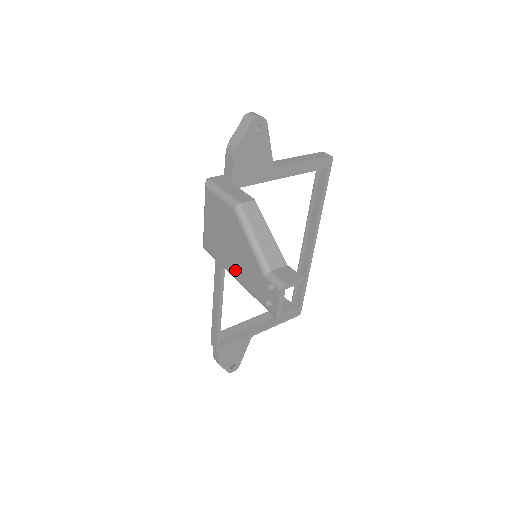
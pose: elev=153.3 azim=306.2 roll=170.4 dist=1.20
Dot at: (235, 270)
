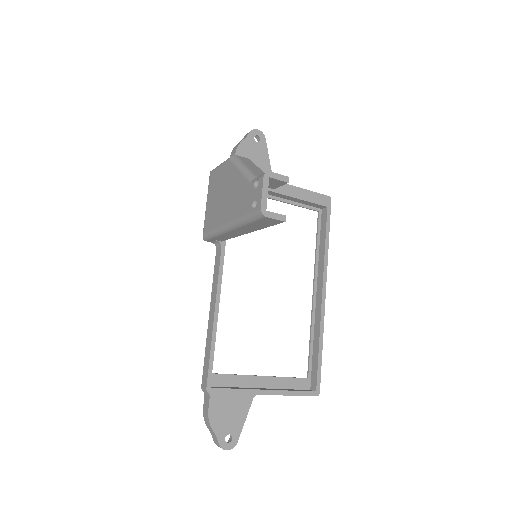
Dot at: (227, 215)
